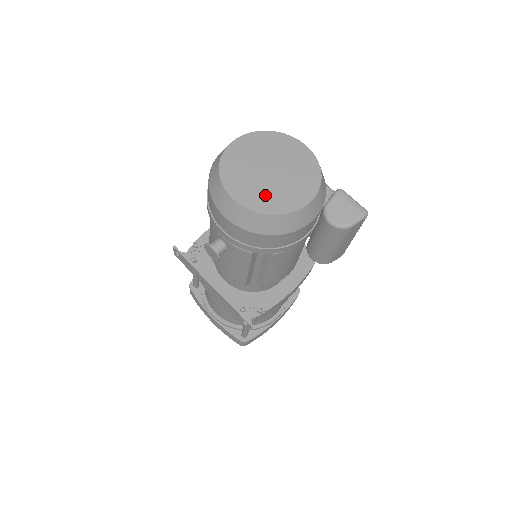
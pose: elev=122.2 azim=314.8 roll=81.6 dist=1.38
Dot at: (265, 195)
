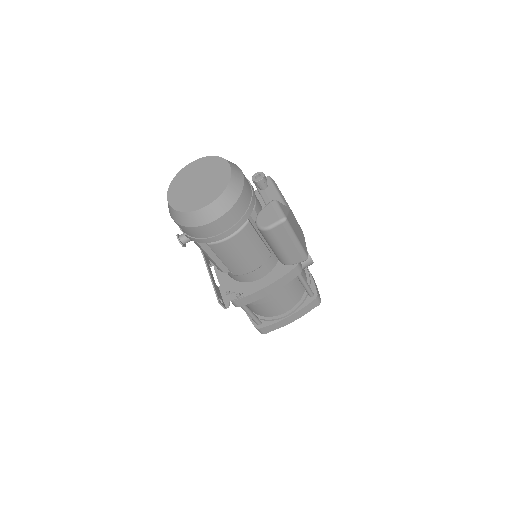
Dot at: (186, 199)
